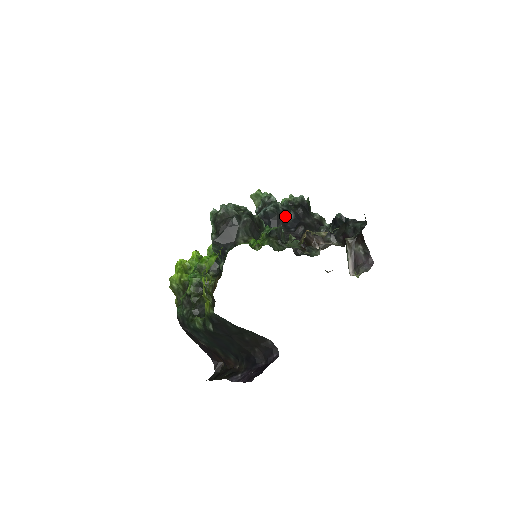
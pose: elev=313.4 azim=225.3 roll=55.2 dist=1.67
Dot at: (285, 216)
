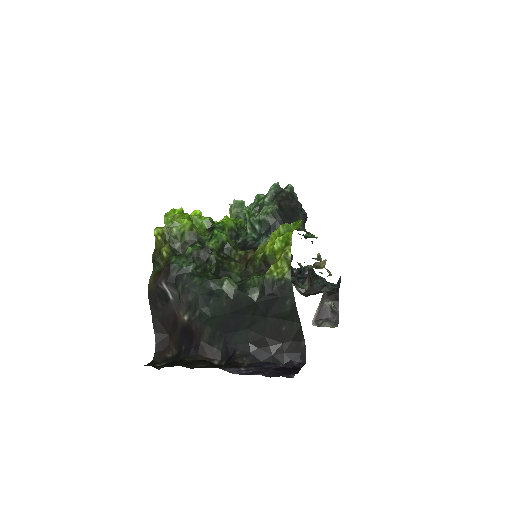
Dot at: occluded
